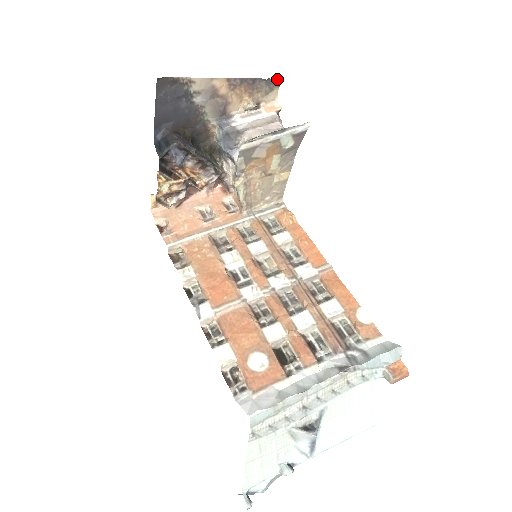
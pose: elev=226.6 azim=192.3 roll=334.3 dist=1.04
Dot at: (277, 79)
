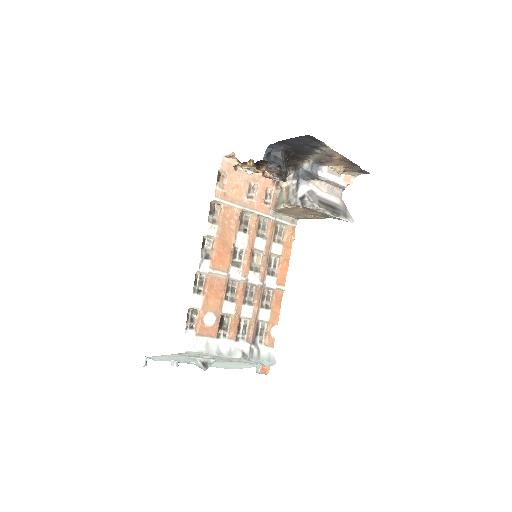
Dot at: (368, 172)
